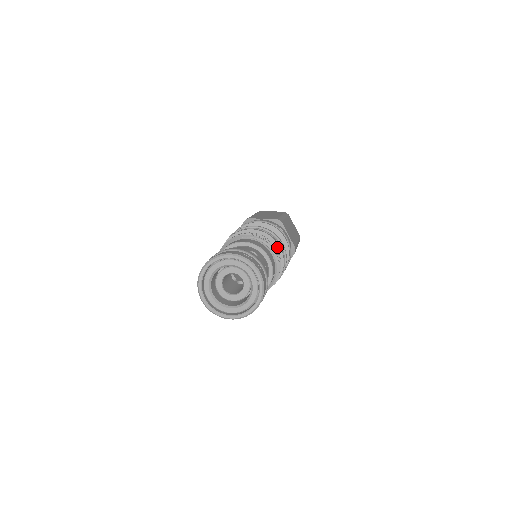
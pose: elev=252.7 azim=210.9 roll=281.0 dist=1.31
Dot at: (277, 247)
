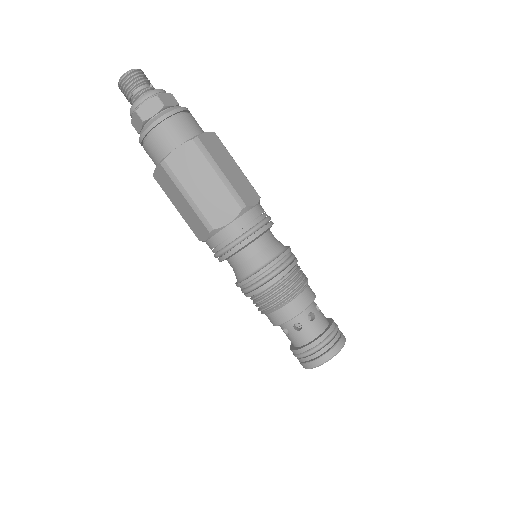
Dot at: (293, 266)
